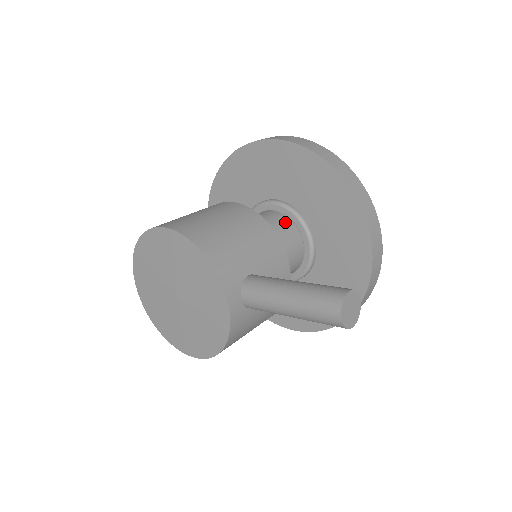
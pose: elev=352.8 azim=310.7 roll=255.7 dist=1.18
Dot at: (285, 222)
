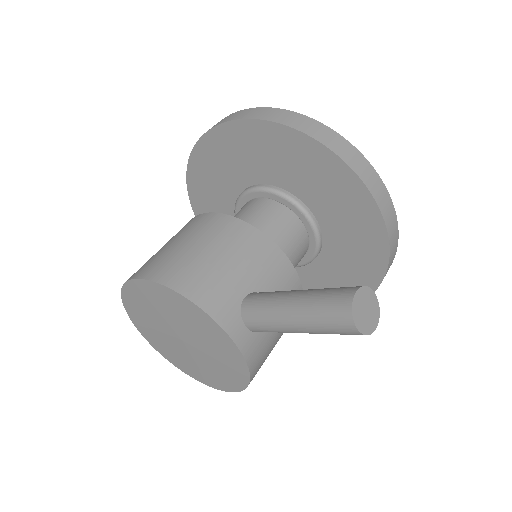
Dot at: (273, 208)
